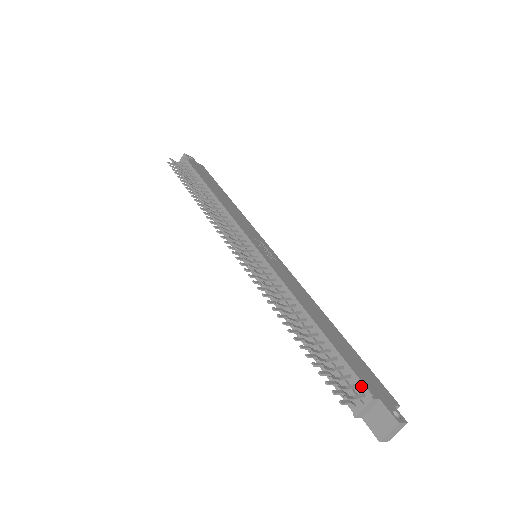
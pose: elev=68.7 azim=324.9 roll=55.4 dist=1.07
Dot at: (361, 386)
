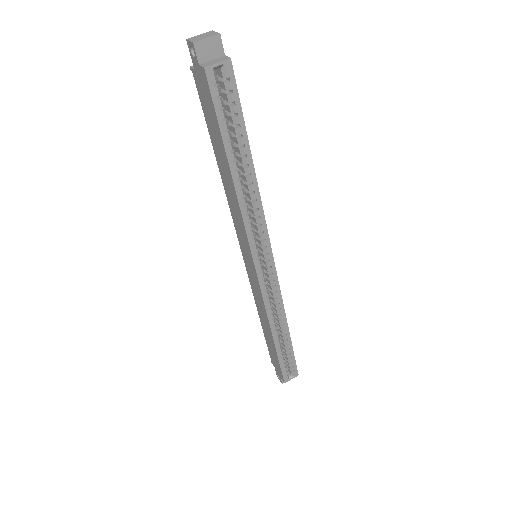
Dot at: occluded
